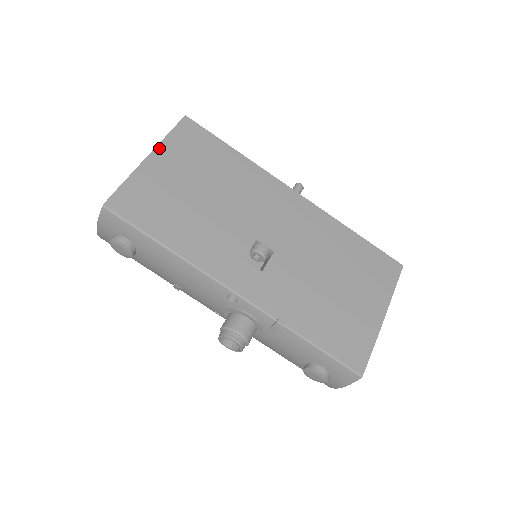
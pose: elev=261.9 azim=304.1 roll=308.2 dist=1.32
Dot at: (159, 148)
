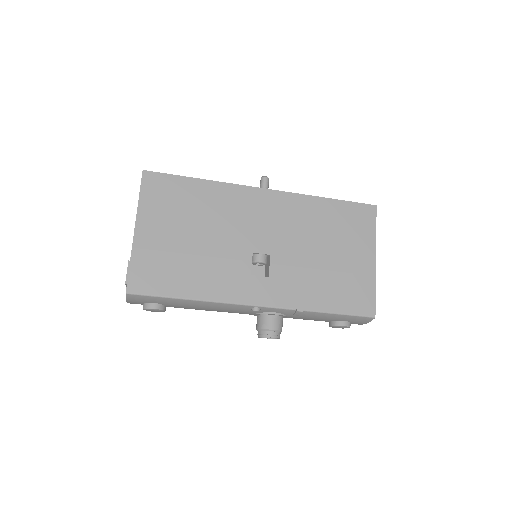
Dot at: (139, 216)
